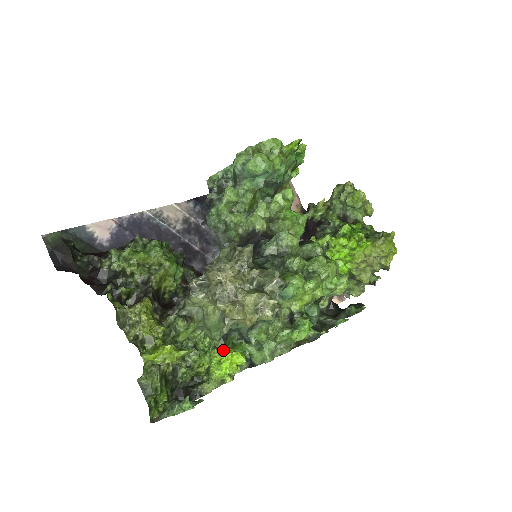
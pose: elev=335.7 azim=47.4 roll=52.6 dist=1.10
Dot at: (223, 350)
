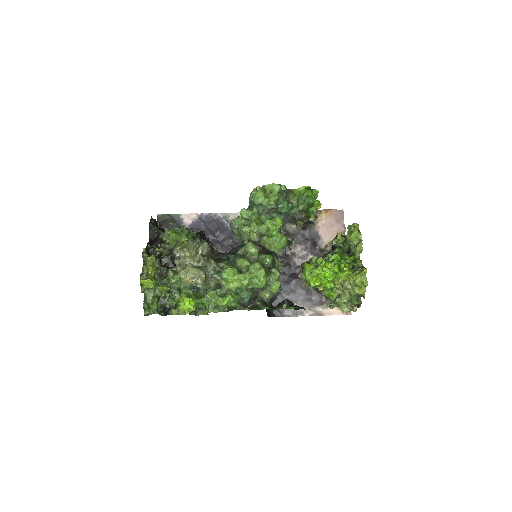
Dot at: (189, 296)
